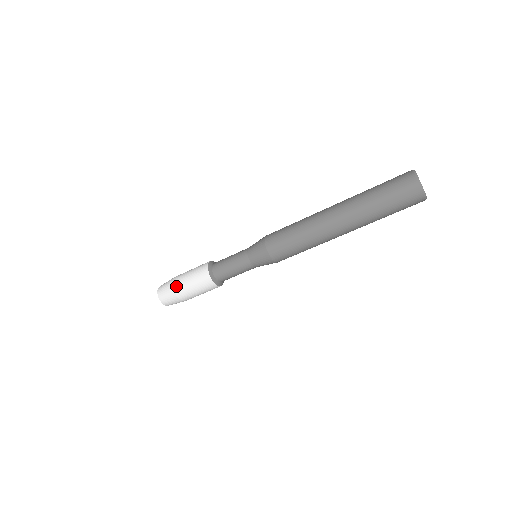
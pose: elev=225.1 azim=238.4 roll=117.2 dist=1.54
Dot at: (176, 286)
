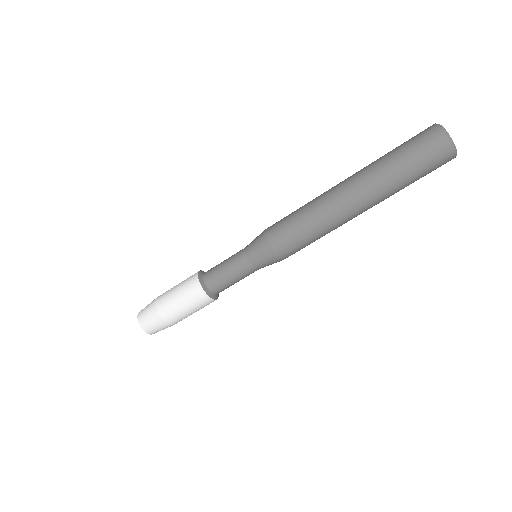
Dot at: (162, 310)
